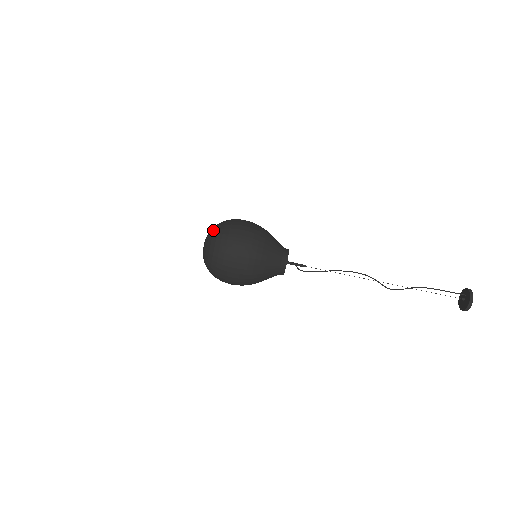
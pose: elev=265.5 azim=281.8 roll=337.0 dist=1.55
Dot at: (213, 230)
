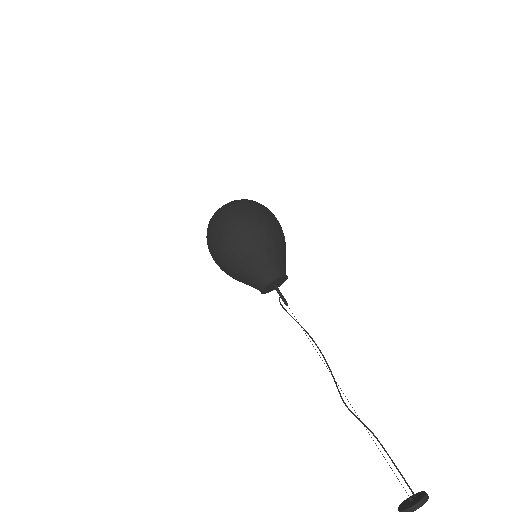
Dot at: occluded
